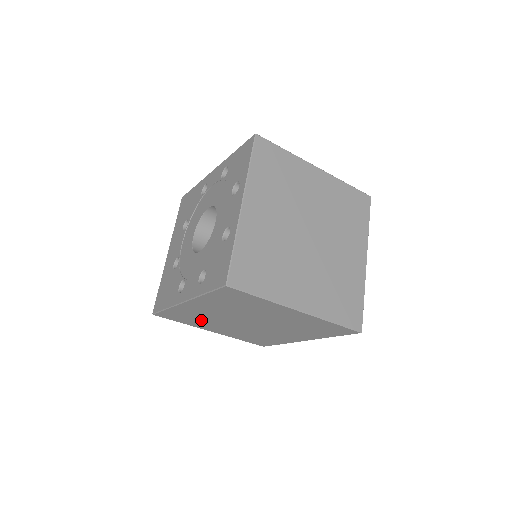
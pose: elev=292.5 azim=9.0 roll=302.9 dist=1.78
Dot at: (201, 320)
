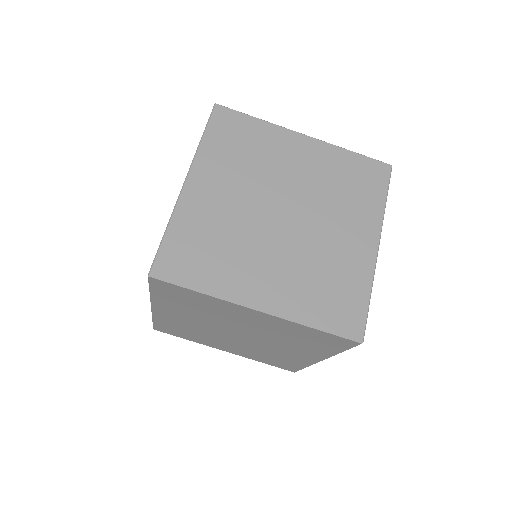
Dot at: (196, 334)
